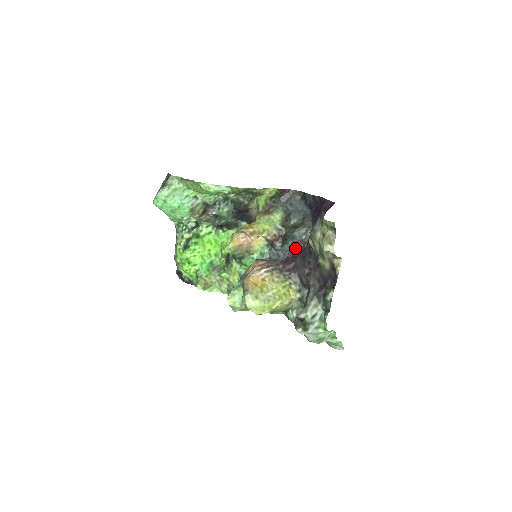
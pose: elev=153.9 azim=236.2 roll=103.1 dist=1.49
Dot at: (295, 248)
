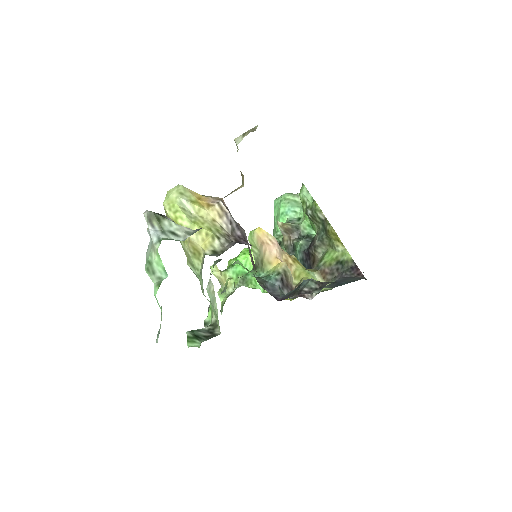
Dot at: (290, 296)
